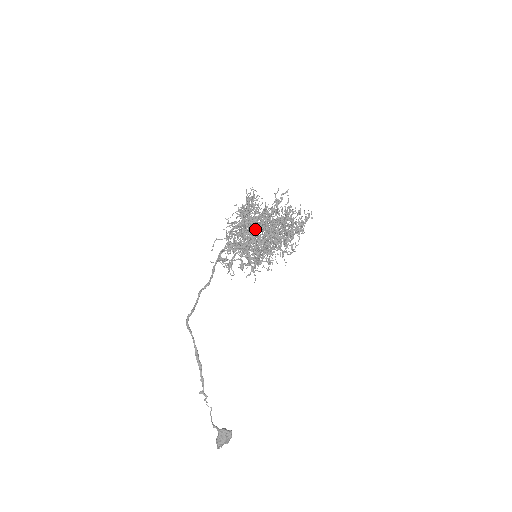
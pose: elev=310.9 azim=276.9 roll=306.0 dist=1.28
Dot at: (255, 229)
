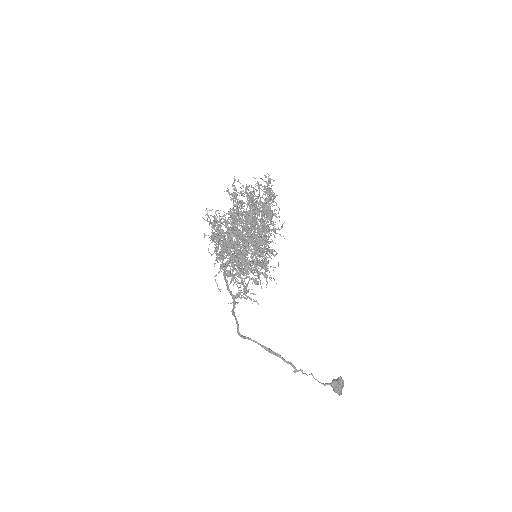
Dot at: (241, 247)
